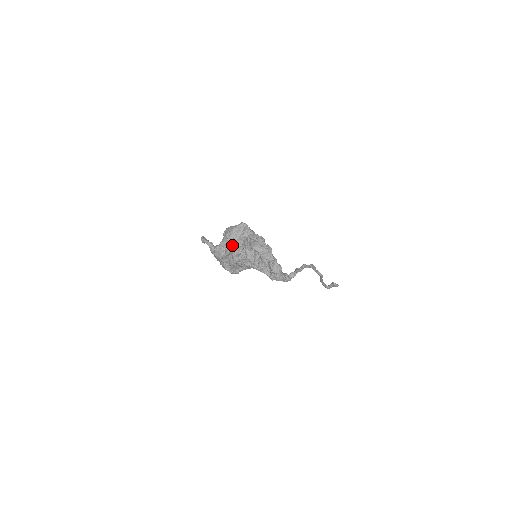
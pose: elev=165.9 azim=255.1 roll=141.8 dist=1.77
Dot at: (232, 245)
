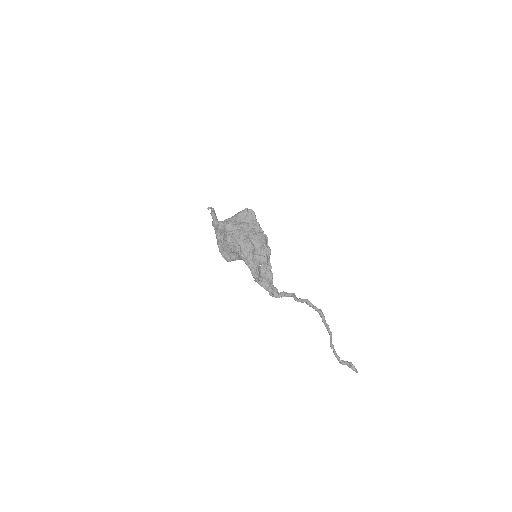
Dot at: (230, 223)
